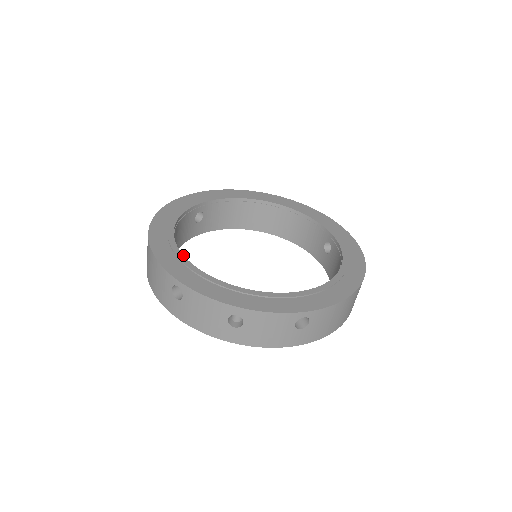
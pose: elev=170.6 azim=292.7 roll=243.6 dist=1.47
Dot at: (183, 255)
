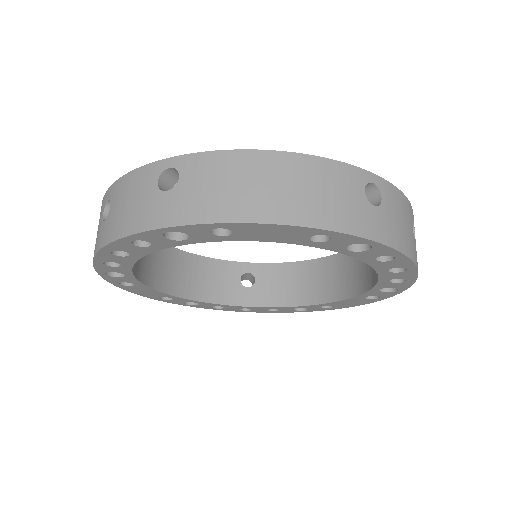
Dot at: occluded
